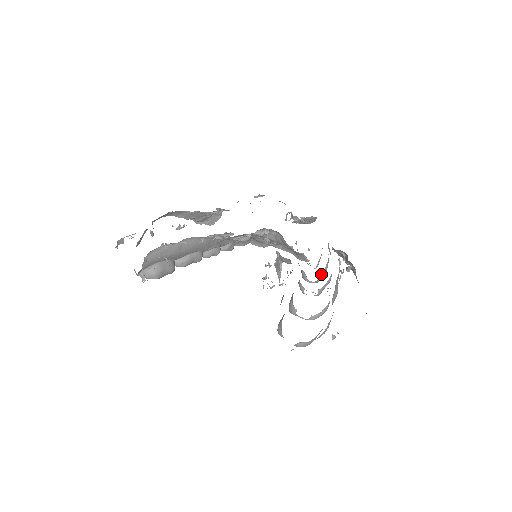
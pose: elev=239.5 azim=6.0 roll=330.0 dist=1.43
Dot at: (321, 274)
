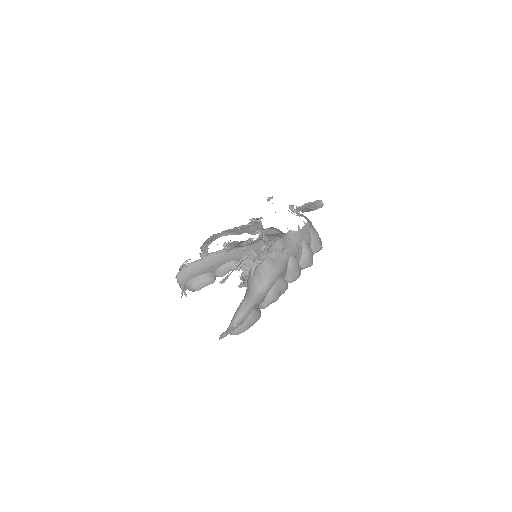
Dot at: (300, 260)
